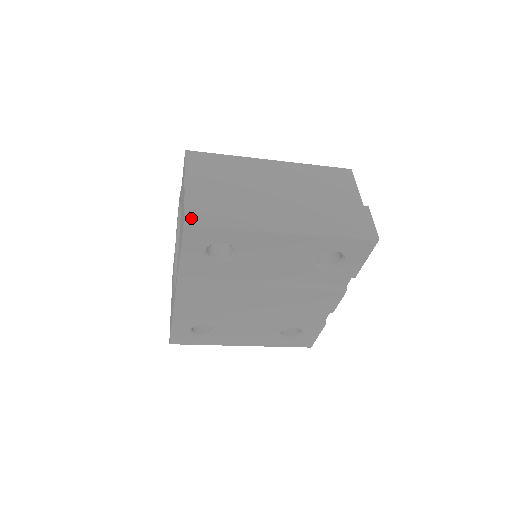
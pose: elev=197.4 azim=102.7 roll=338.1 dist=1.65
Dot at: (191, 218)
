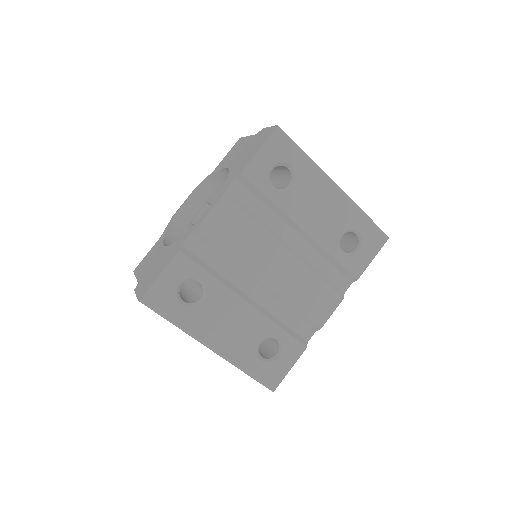
Dot at: (281, 129)
